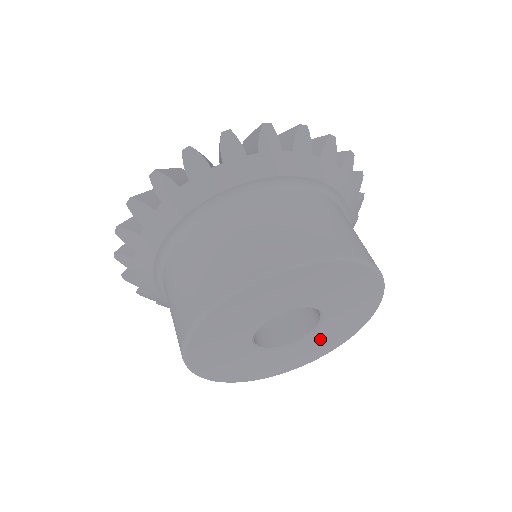
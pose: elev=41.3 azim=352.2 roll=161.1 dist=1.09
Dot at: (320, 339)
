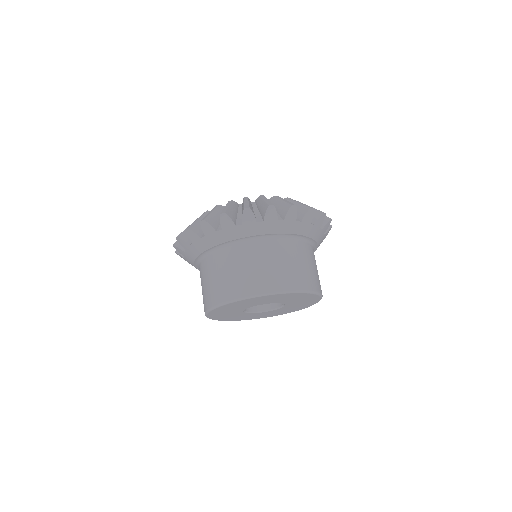
Dot at: (261, 314)
